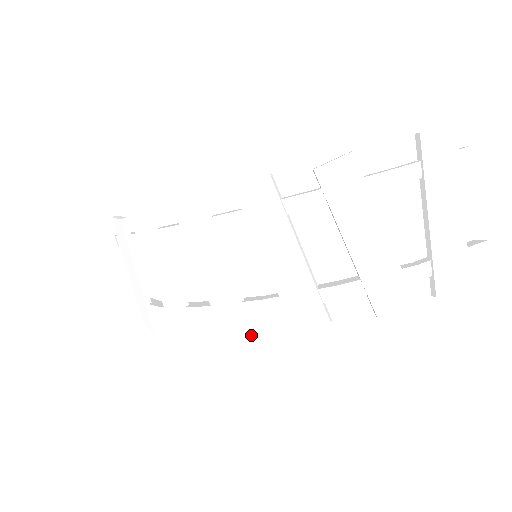
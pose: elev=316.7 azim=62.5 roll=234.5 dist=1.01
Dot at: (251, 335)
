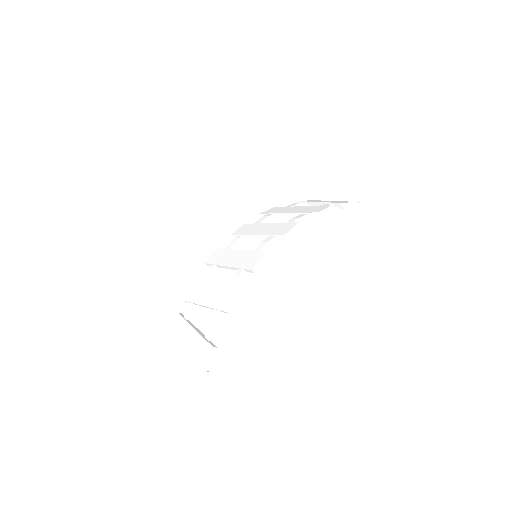
Dot at: (264, 253)
